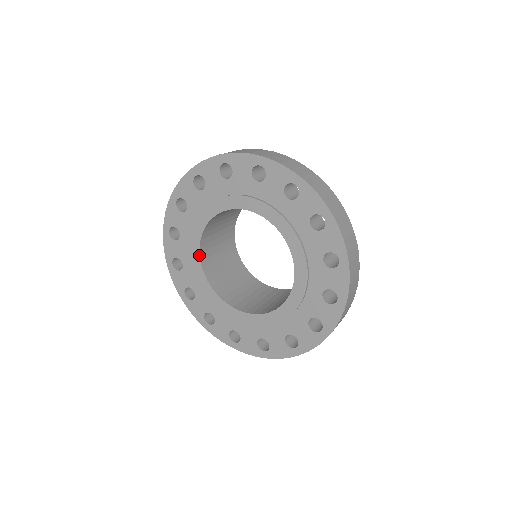
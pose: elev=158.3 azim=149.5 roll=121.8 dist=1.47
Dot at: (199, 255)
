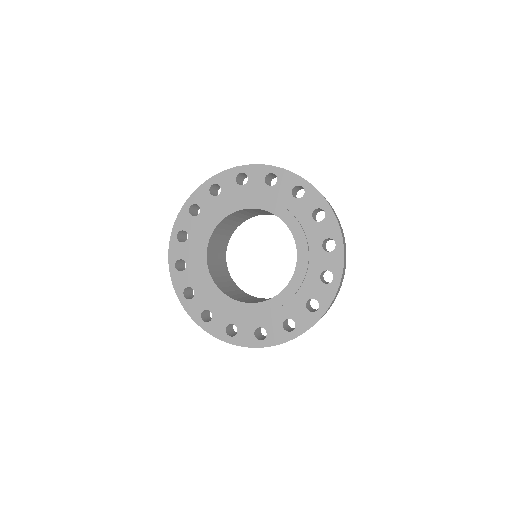
Dot at: (206, 253)
